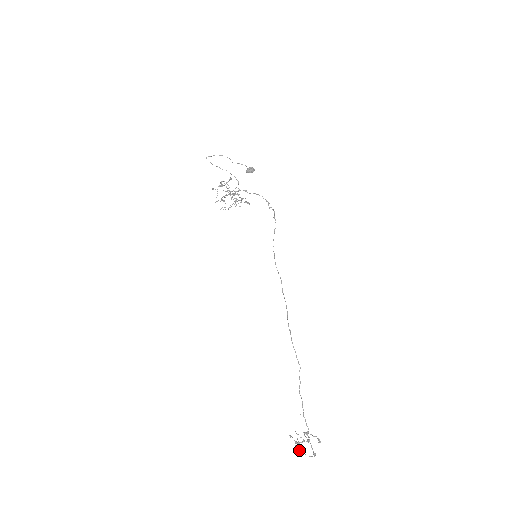
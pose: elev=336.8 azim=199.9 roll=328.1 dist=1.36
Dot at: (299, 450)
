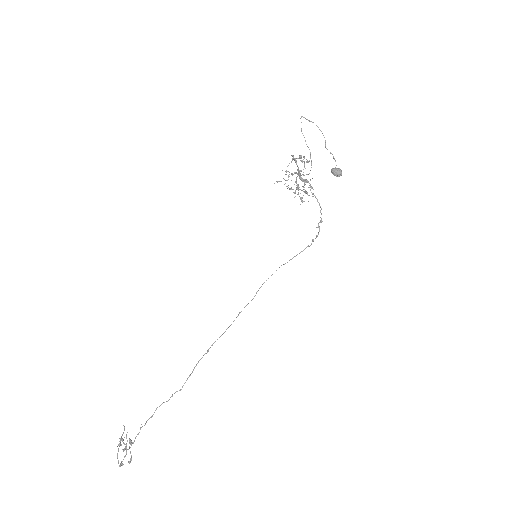
Dot at: (119, 445)
